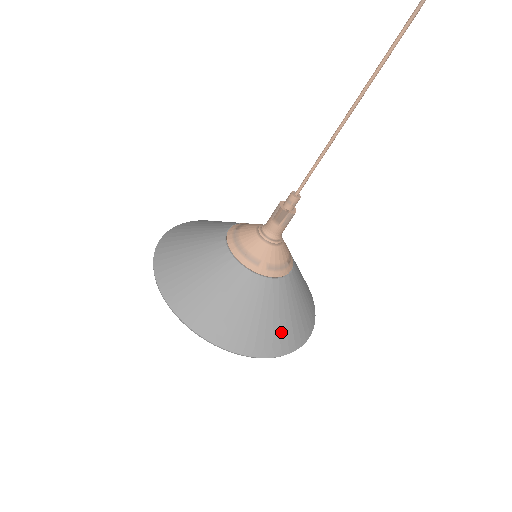
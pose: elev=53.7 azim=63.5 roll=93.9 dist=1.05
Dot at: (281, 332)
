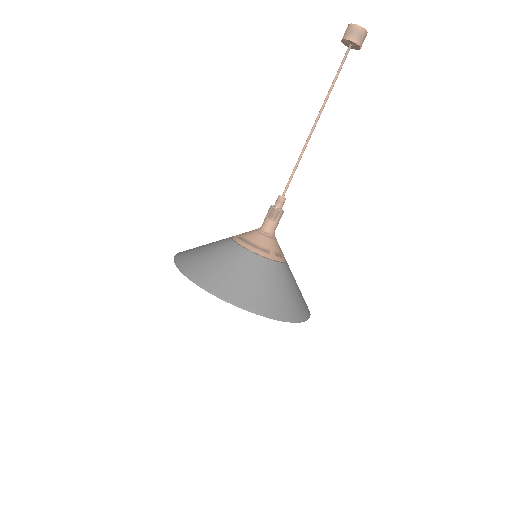
Dot at: (298, 303)
